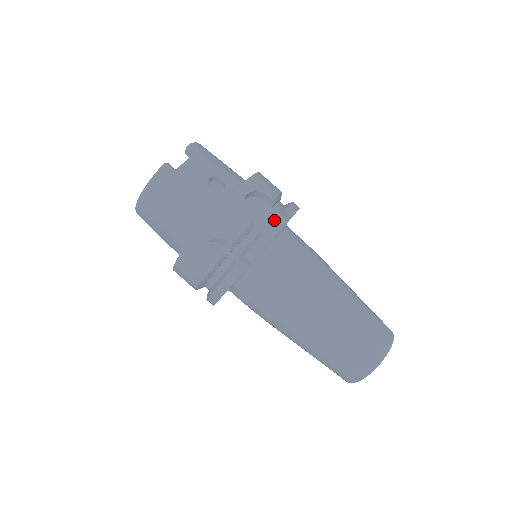
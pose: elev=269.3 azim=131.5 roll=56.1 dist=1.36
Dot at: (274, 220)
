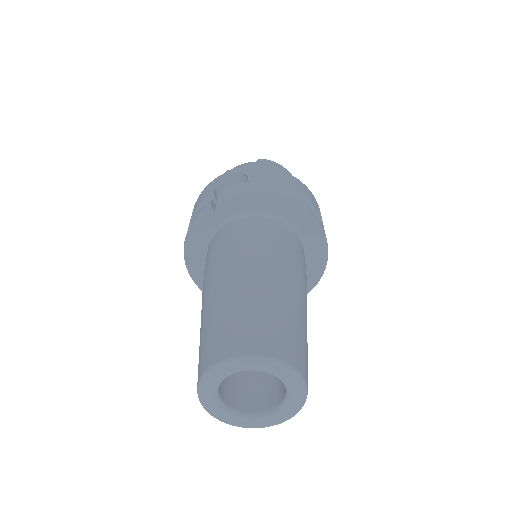
Dot at: (241, 198)
